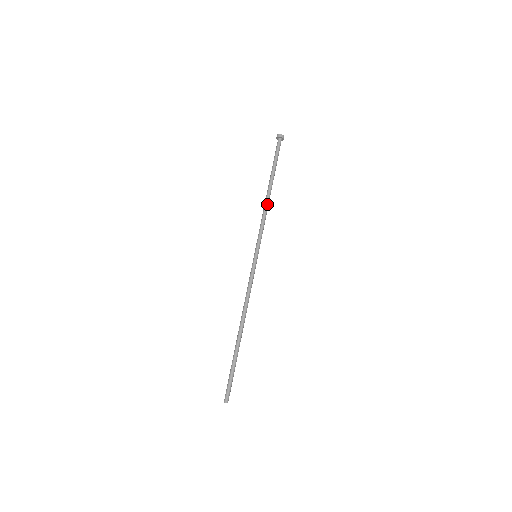
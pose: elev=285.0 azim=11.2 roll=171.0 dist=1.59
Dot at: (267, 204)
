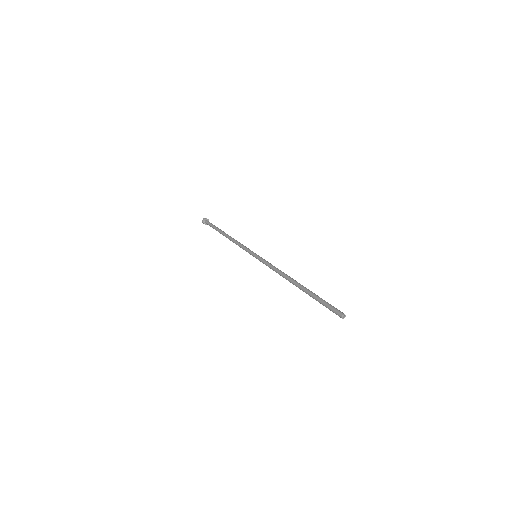
Dot at: (232, 238)
